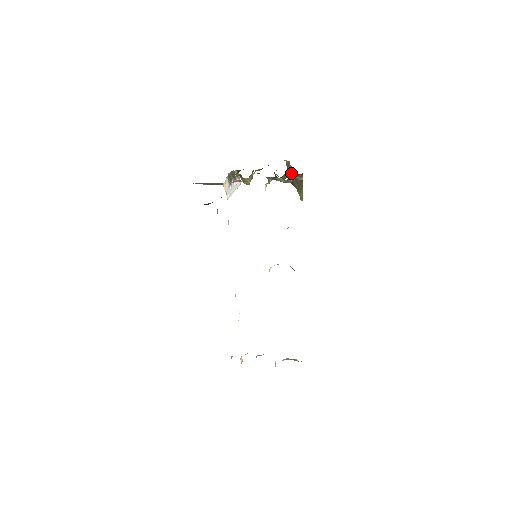
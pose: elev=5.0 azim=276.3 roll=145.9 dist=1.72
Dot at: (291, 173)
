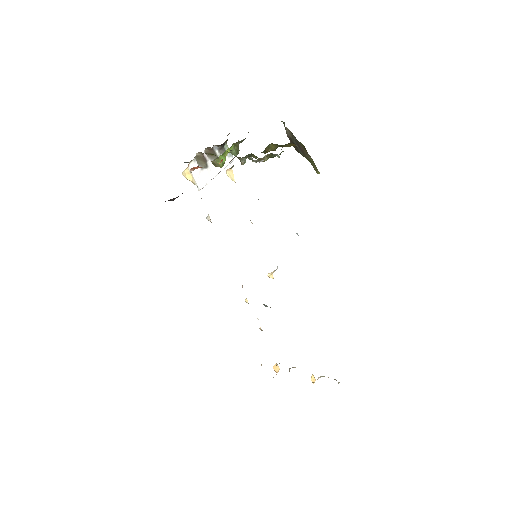
Dot at: (292, 138)
